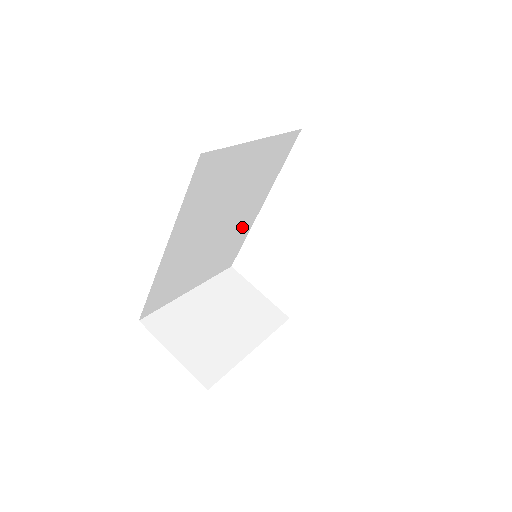
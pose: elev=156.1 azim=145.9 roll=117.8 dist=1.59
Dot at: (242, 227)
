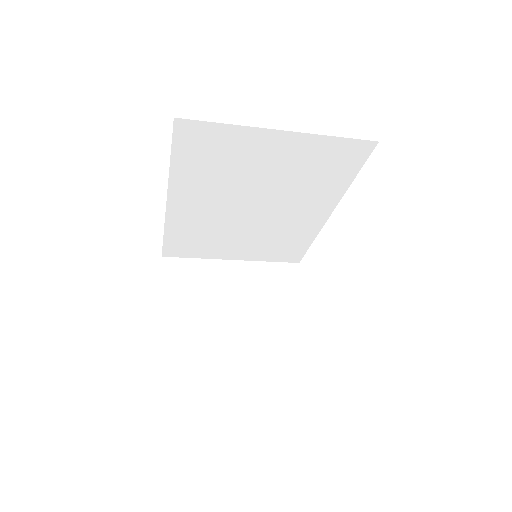
Dot at: (300, 226)
